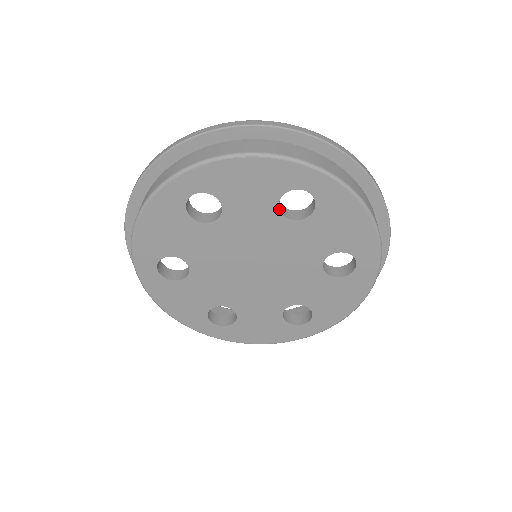
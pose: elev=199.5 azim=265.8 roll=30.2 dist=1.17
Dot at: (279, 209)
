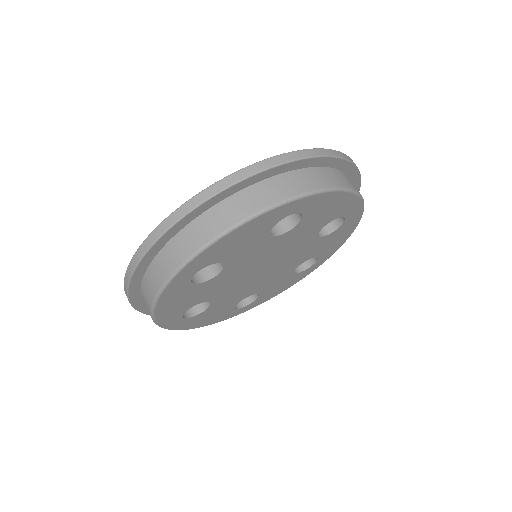
Dot at: occluded
